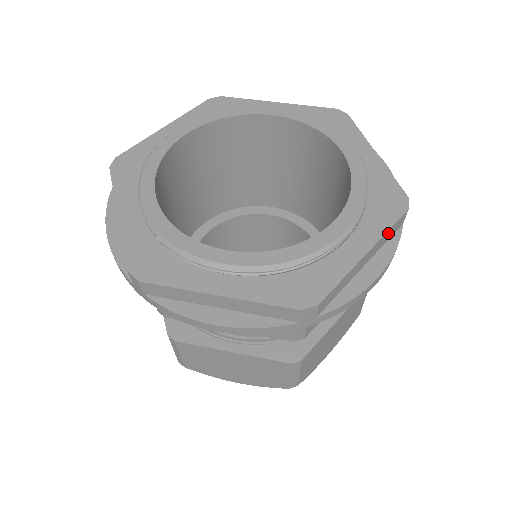
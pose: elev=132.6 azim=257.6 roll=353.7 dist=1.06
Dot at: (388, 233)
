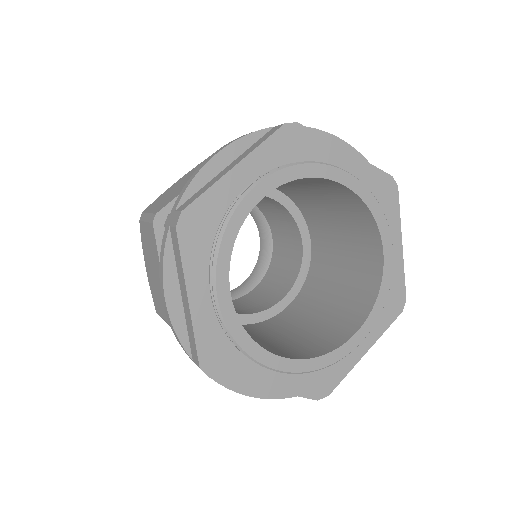
Dot at: (396, 214)
